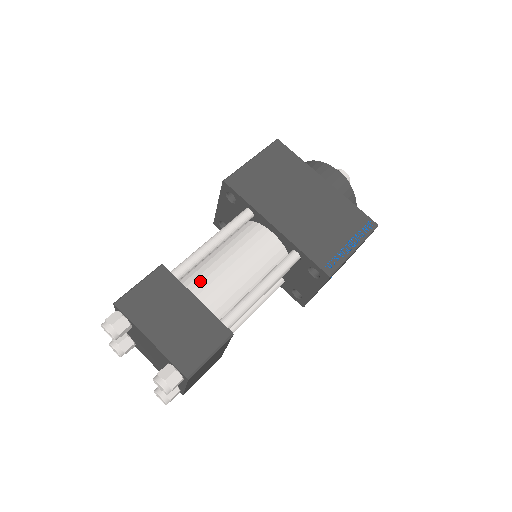
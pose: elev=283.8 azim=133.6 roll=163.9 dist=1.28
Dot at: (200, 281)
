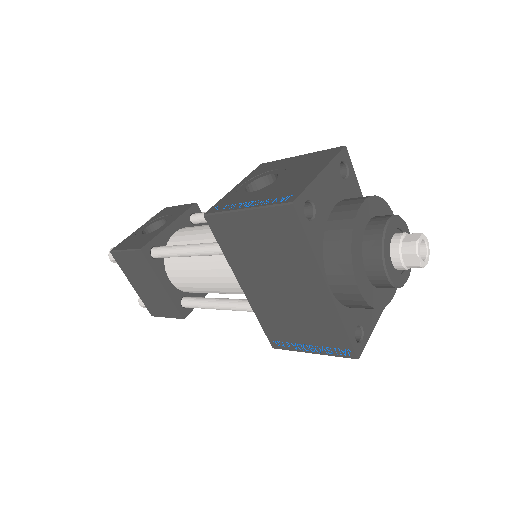
Dot at: (176, 268)
